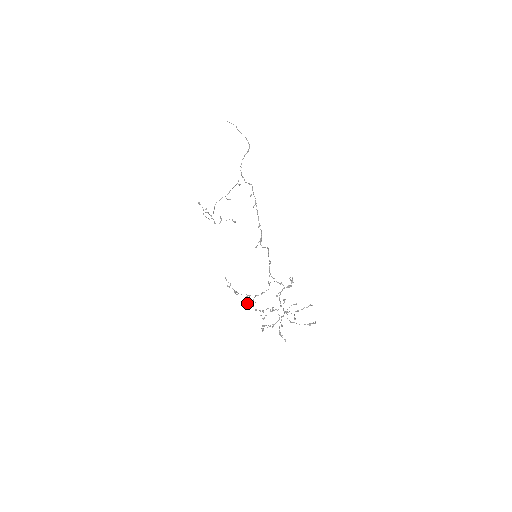
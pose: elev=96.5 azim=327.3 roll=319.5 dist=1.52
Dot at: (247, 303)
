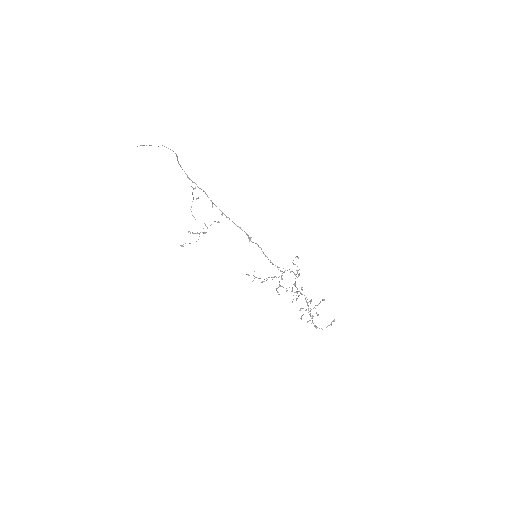
Dot at: (276, 289)
